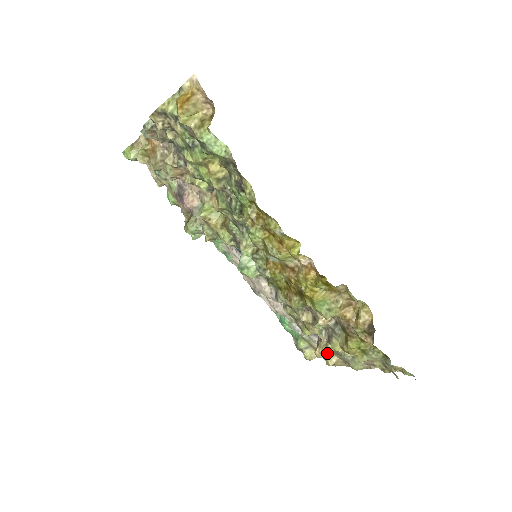
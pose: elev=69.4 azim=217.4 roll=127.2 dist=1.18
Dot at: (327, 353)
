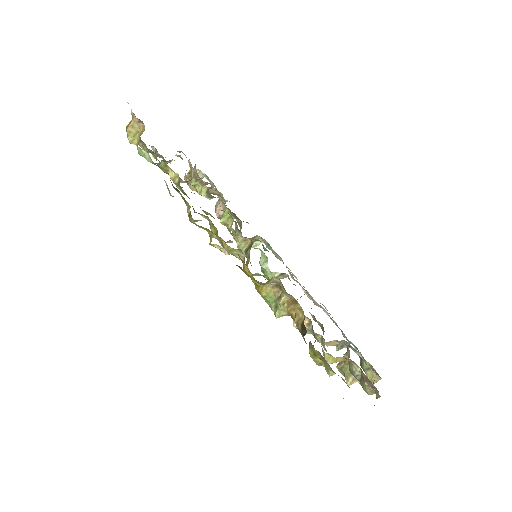
Dot at: (344, 369)
